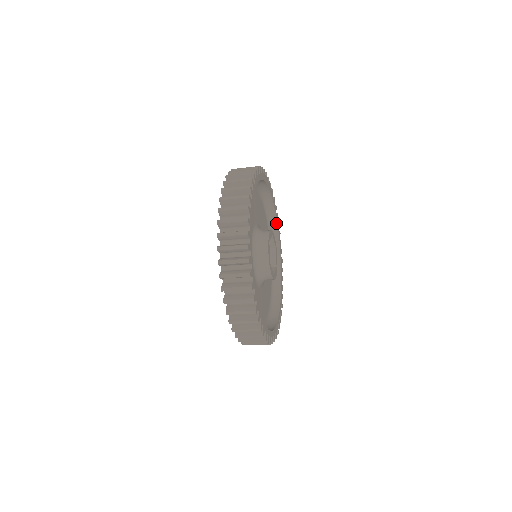
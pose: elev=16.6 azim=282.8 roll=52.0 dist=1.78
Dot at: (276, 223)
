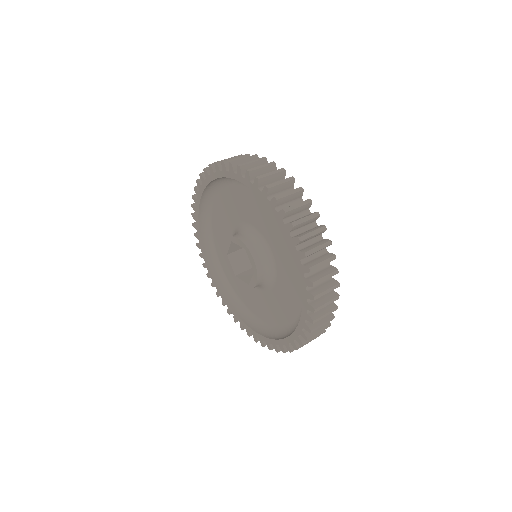
Dot at: occluded
